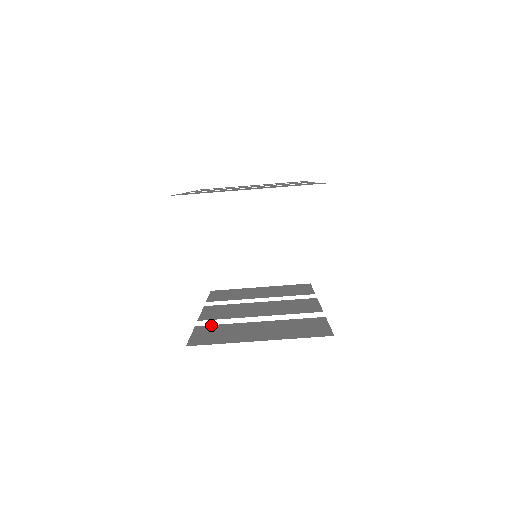
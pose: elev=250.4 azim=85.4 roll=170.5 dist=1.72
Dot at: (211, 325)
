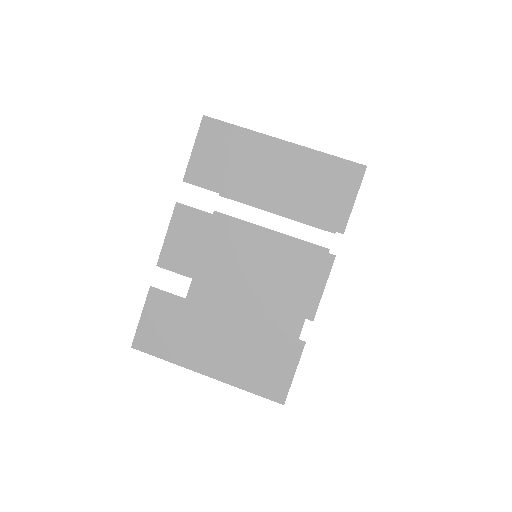
Dot at: occluded
